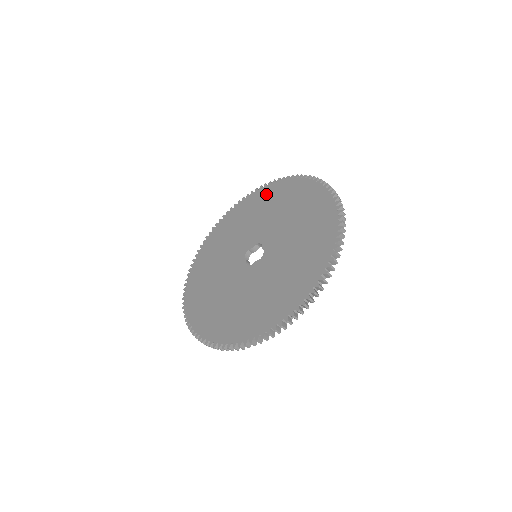
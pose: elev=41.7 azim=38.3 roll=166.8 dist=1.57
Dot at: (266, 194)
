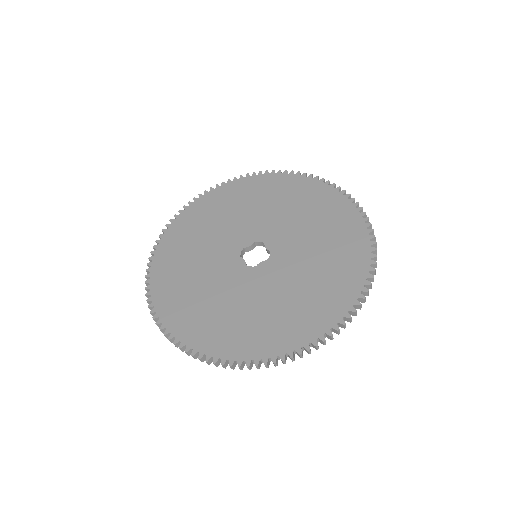
Dot at: (253, 186)
